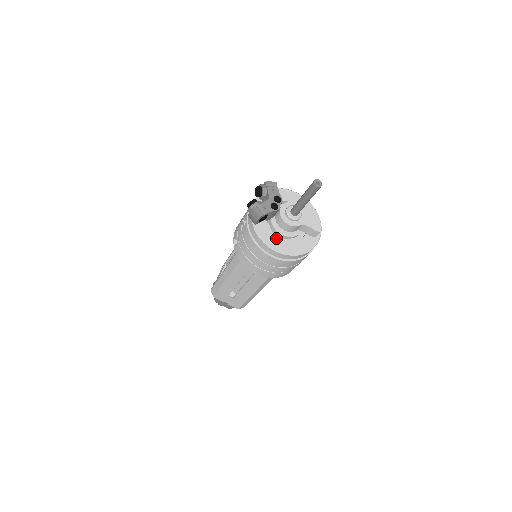
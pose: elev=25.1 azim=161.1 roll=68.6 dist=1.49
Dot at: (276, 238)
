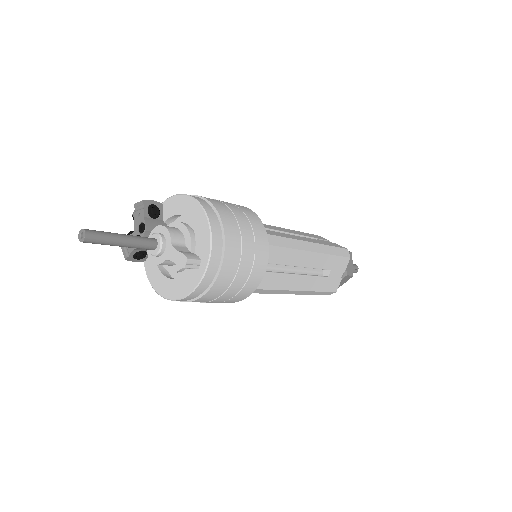
Dot at: (161, 276)
